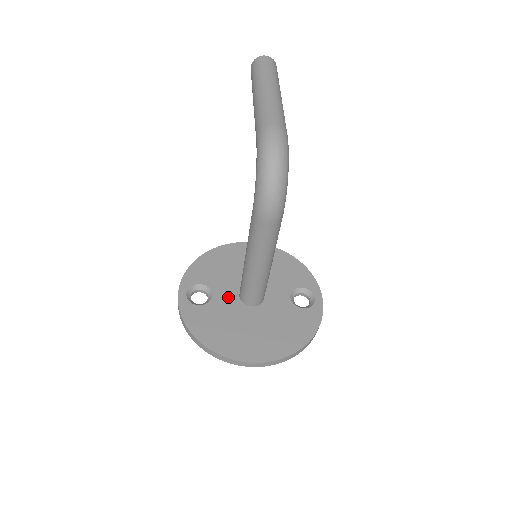
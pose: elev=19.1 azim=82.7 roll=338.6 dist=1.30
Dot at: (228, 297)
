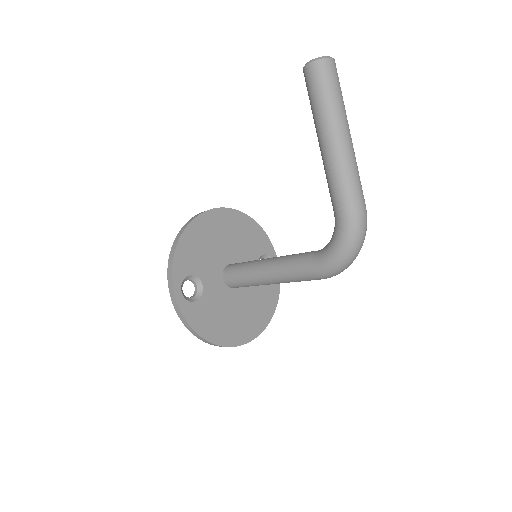
Dot at: (215, 284)
